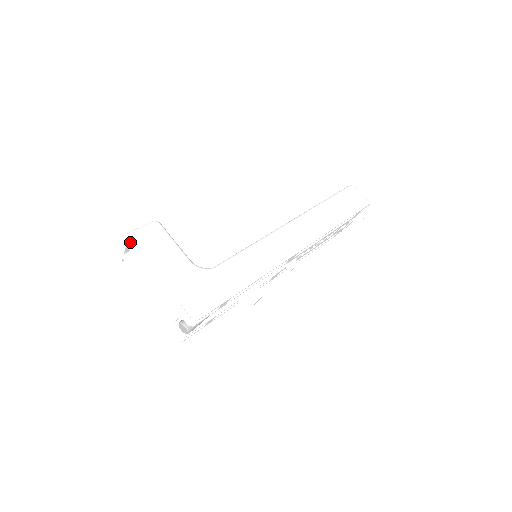
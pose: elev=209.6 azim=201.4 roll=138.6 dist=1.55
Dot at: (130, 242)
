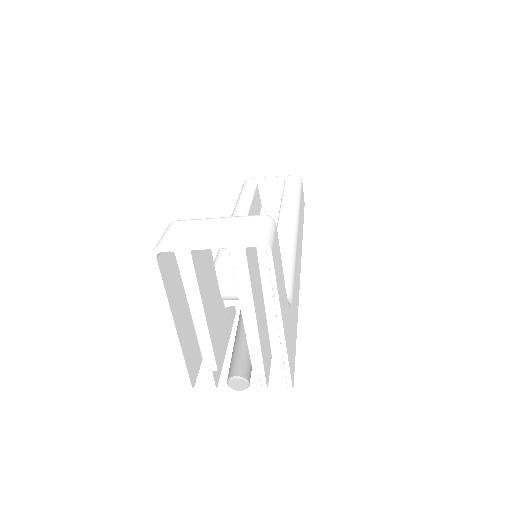
Dot at: (246, 250)
